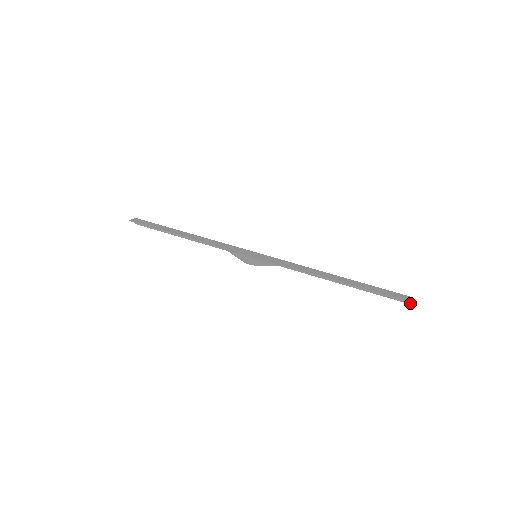
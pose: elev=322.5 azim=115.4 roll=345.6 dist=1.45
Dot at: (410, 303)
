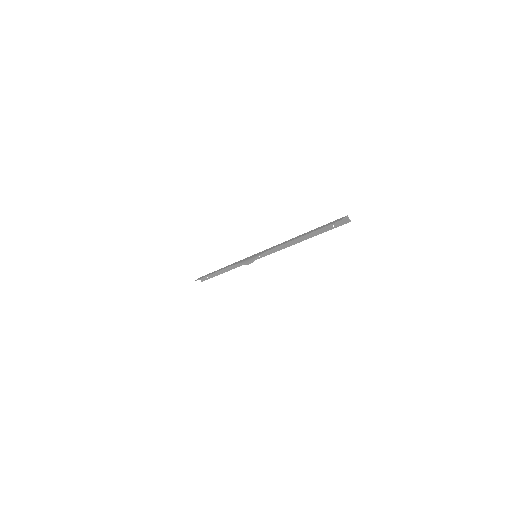
Dot at: (349, 221)
